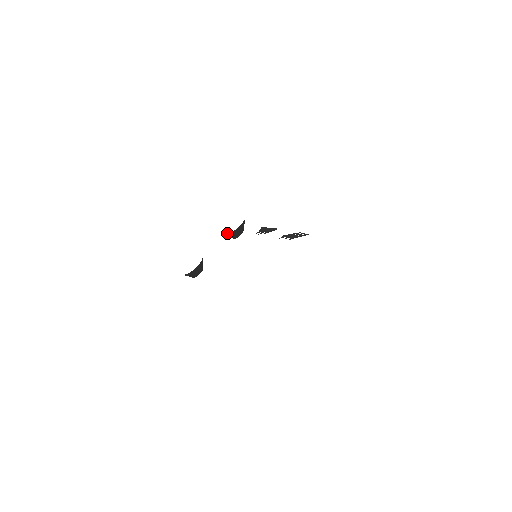
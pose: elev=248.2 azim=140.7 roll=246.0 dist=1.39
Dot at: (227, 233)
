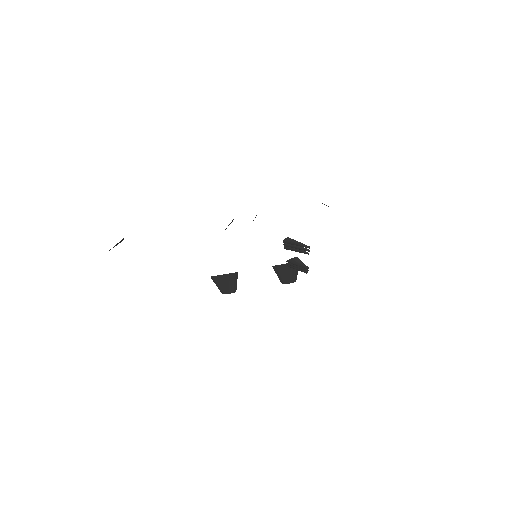
Dot at: occluded
